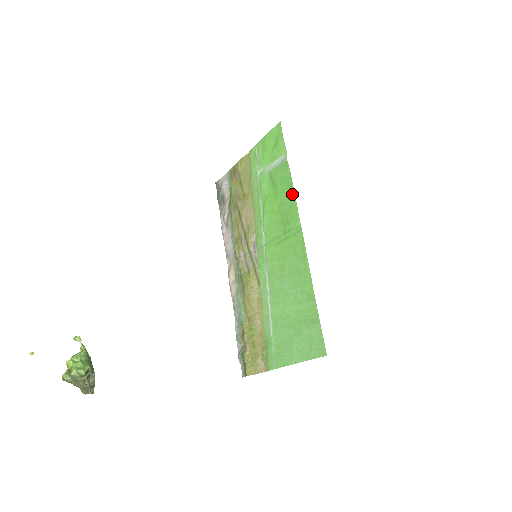
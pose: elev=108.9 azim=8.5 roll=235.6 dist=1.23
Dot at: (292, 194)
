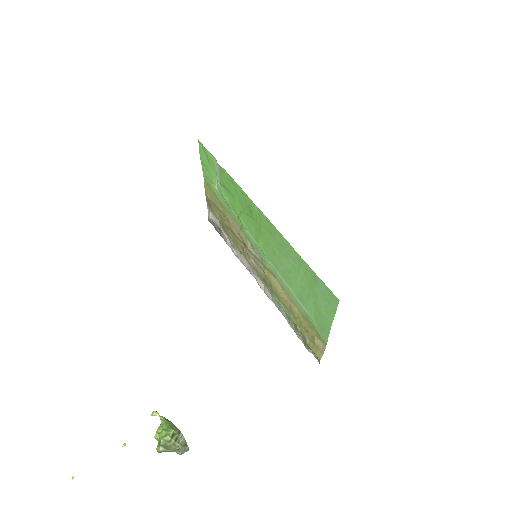
Dot at: (238, 187)
